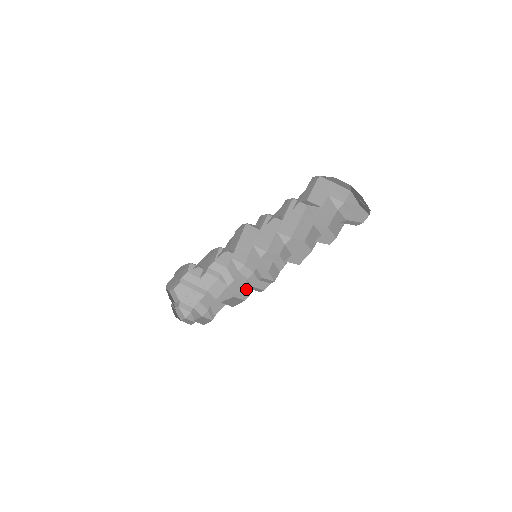
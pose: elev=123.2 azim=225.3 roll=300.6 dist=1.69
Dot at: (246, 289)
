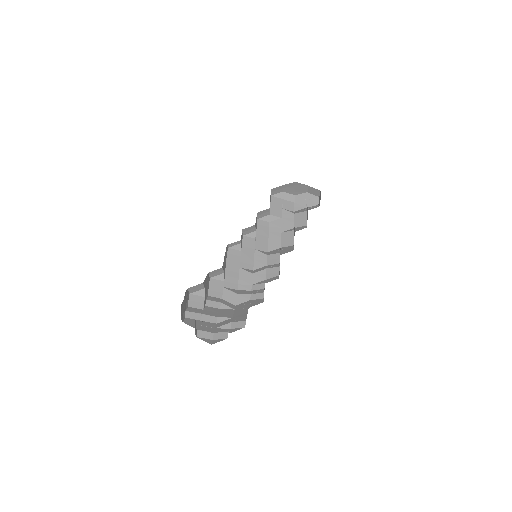
Dot at: (255, 300)
